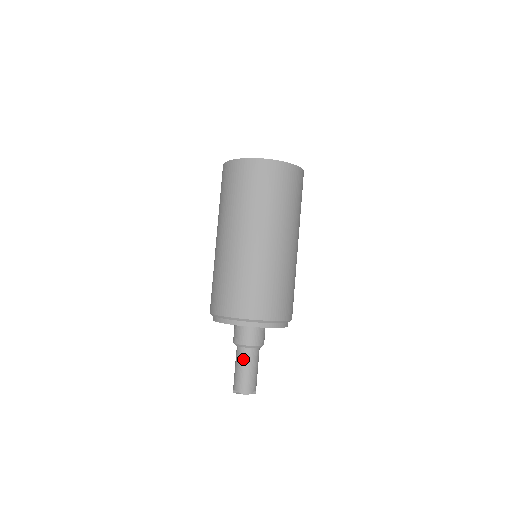
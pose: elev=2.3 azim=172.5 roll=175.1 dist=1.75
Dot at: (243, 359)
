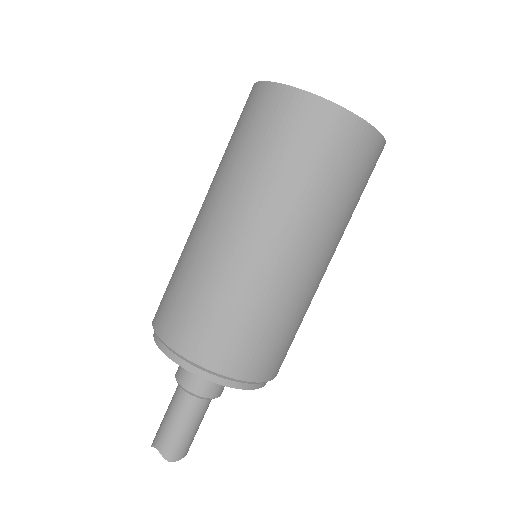
Dot at: (183, 410)
